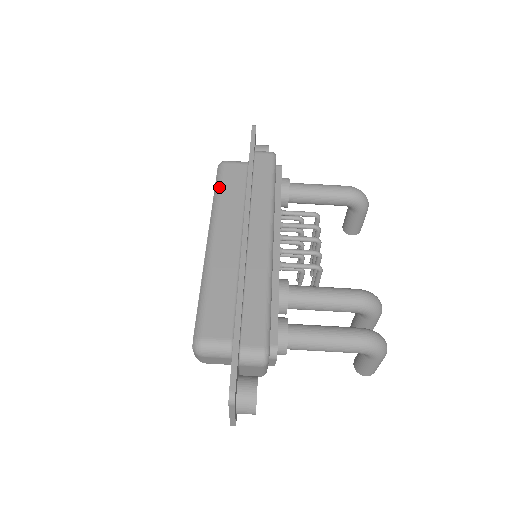
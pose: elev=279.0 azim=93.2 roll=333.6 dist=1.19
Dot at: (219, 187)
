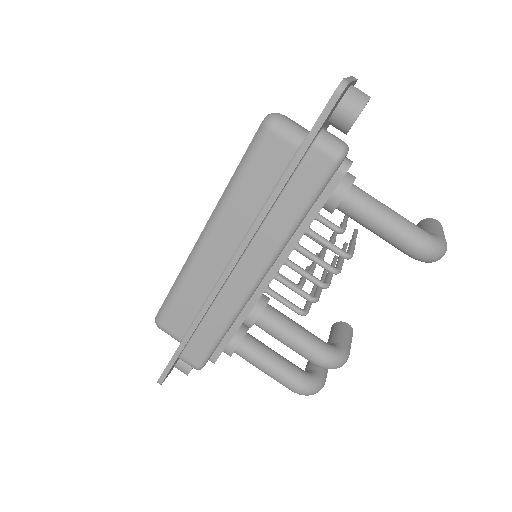
Dot at: (242, 170)
